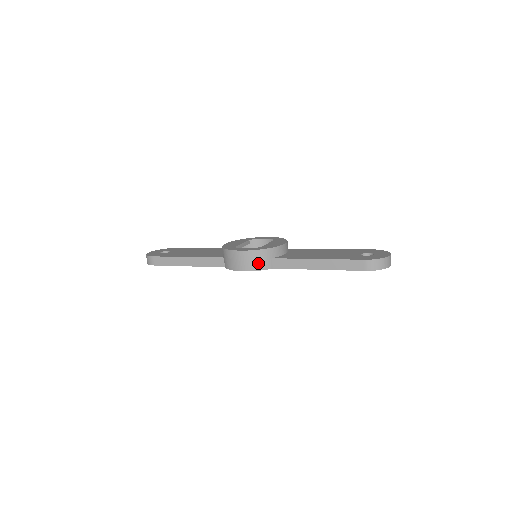
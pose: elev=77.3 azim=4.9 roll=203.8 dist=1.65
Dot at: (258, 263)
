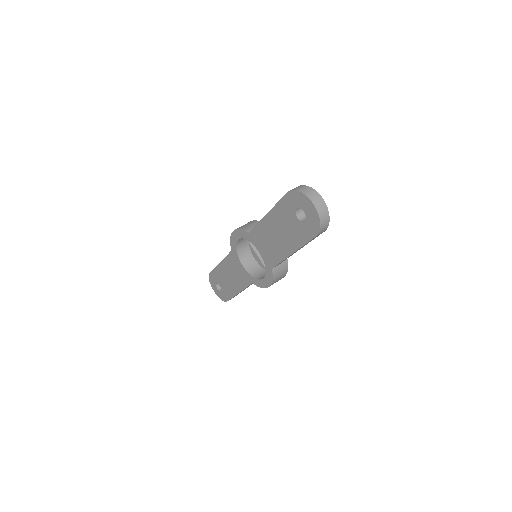
Dot at: (246, 226)
